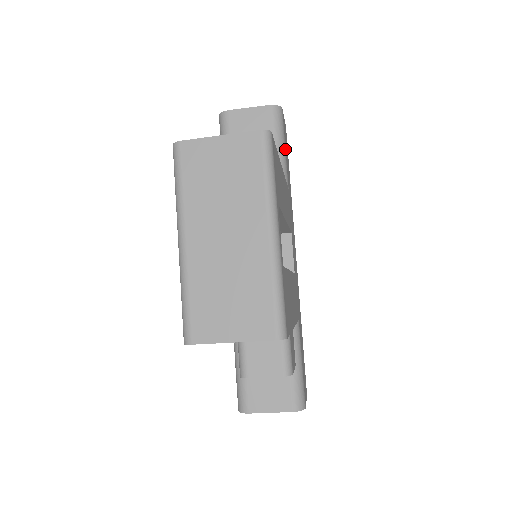
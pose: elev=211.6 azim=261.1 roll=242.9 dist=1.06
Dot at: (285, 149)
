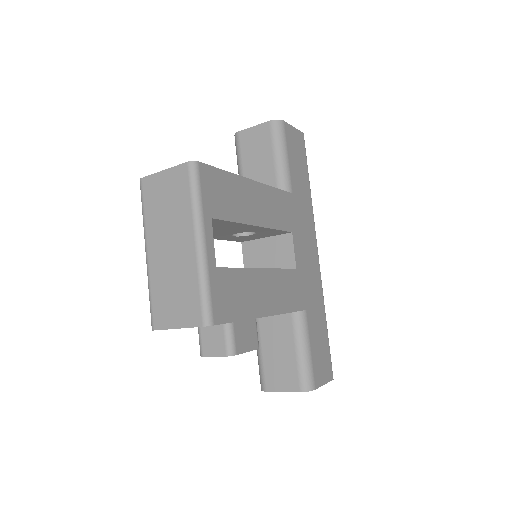
Dot at: (287, 157)
